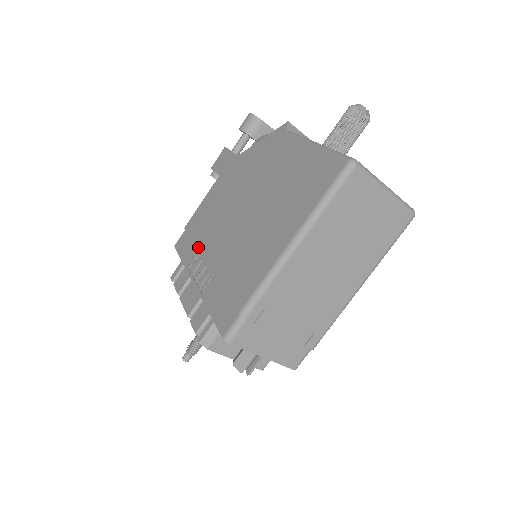
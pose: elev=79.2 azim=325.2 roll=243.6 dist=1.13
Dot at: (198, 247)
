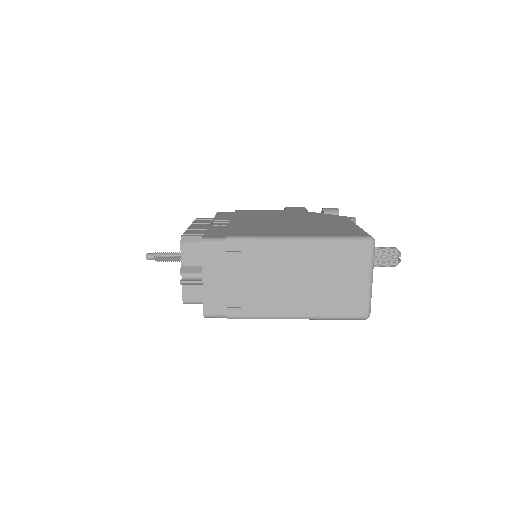
Dot at: (235, 216)
